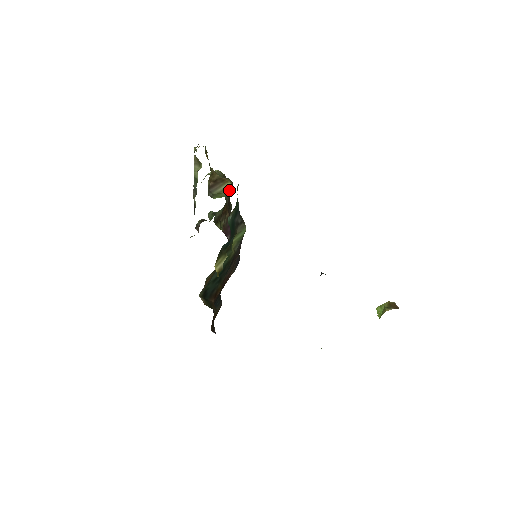
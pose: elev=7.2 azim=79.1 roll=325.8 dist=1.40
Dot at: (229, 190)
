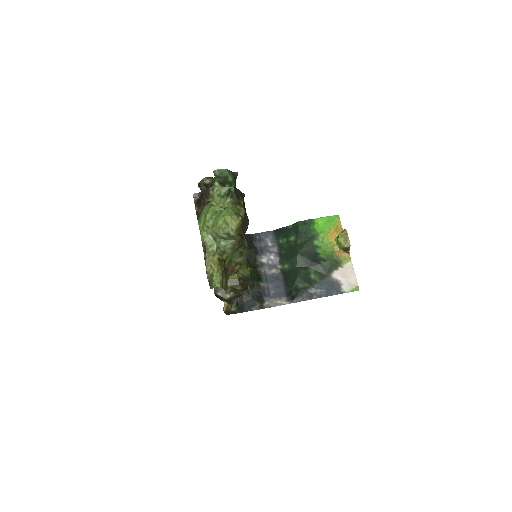
Dot at: occluded
